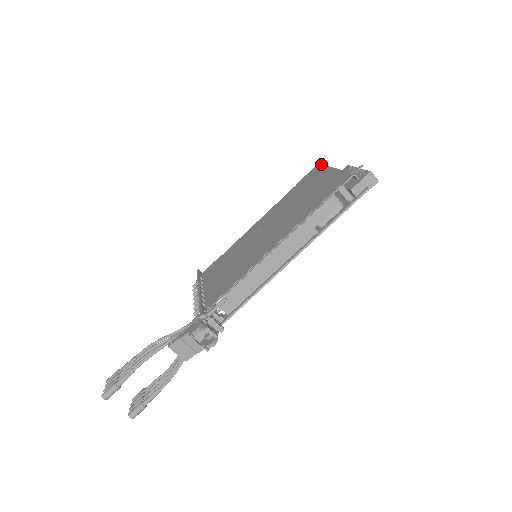
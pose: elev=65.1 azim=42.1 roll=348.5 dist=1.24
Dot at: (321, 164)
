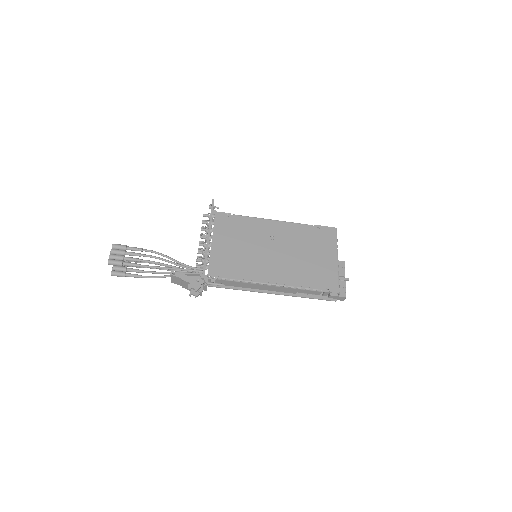
Dot at: (336, 234)
